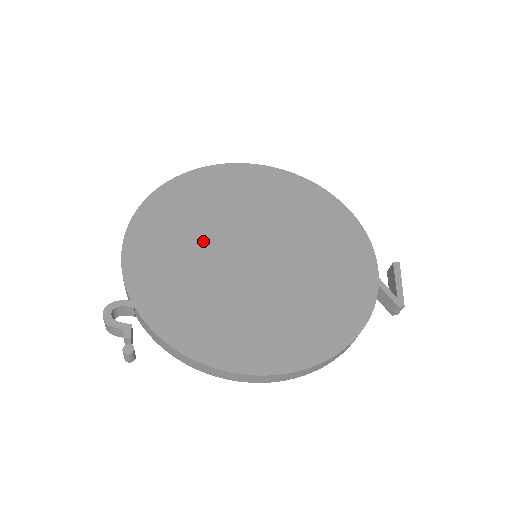
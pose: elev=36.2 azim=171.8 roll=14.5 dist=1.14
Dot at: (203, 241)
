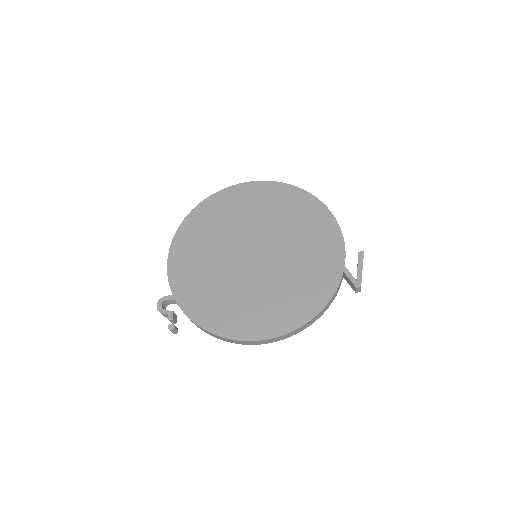
Dot at: (219, 249)
